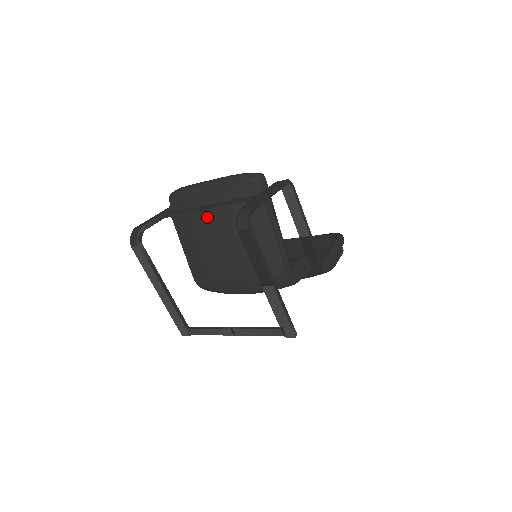
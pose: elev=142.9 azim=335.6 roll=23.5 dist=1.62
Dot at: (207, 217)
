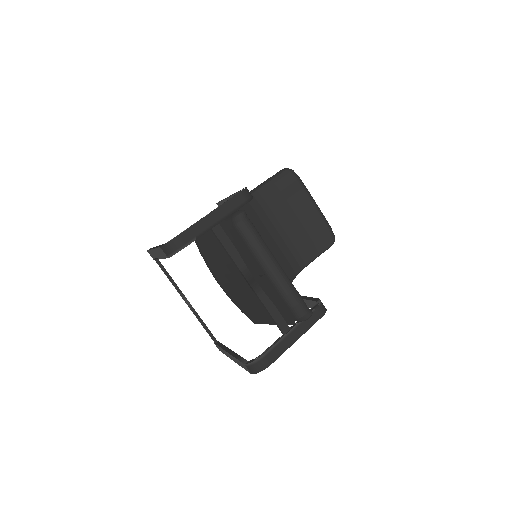
Dot at: occluded
